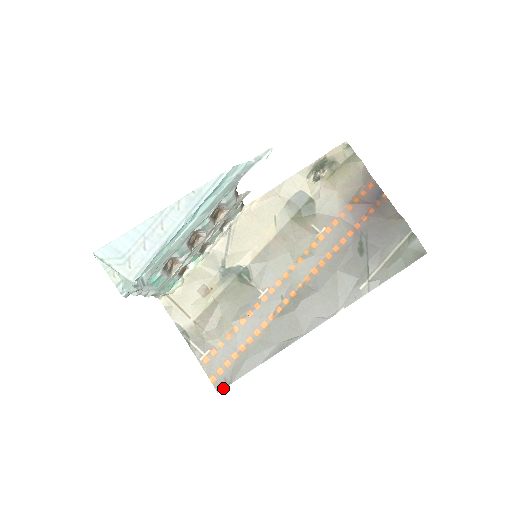
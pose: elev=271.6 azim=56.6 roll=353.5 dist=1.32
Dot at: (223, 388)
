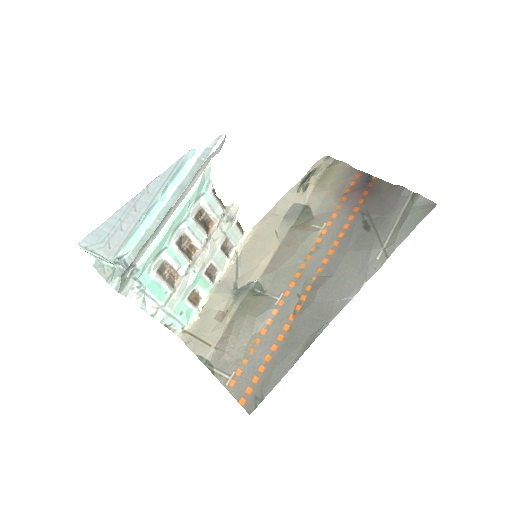
Dot at: (255, 408)
